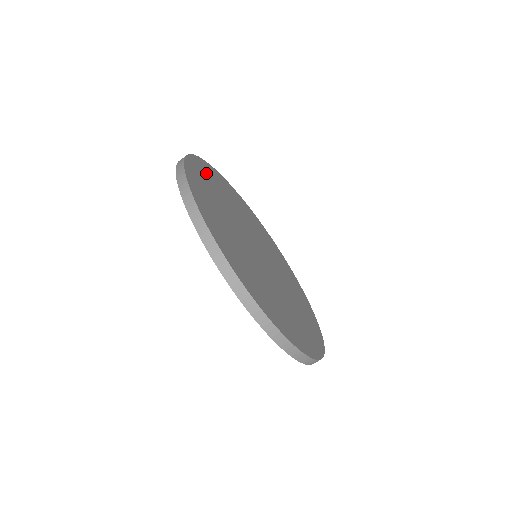
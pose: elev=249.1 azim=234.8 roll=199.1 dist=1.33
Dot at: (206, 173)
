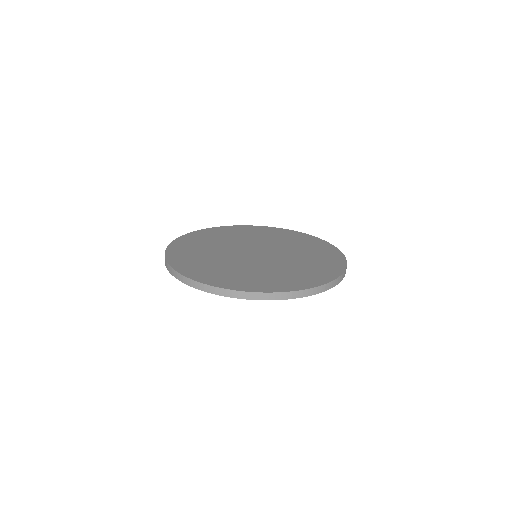
Dot at: (231, 230)
